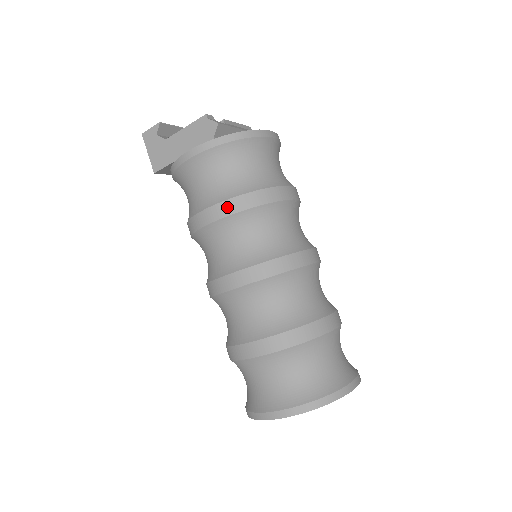
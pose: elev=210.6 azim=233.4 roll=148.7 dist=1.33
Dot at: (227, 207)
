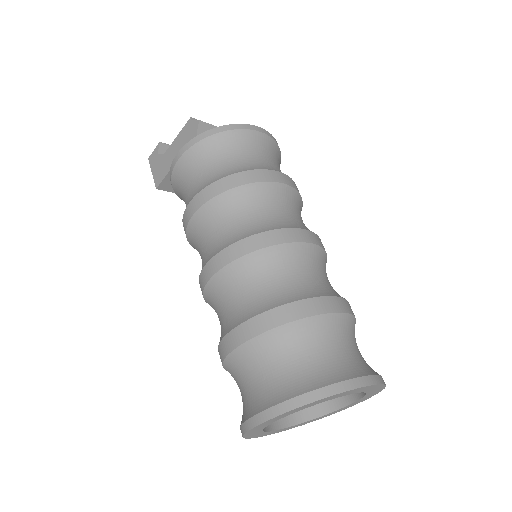
Dot at: (207, 193)
